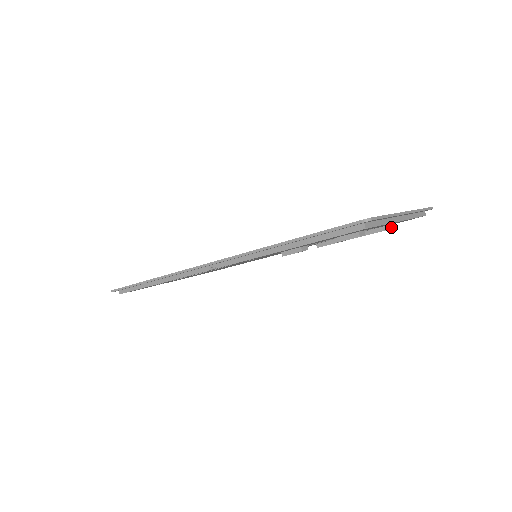
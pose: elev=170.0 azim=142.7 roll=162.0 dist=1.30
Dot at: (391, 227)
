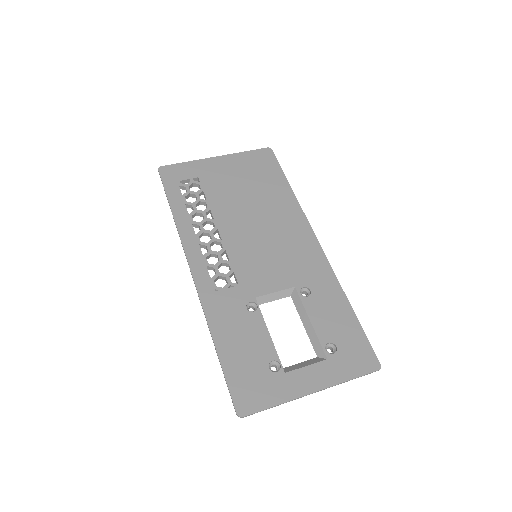
Dot at: occluded
